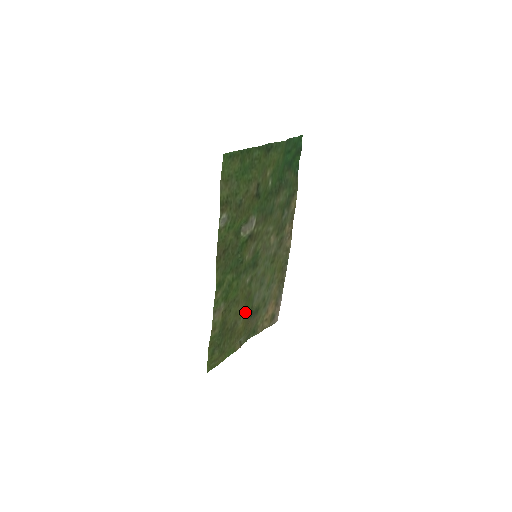
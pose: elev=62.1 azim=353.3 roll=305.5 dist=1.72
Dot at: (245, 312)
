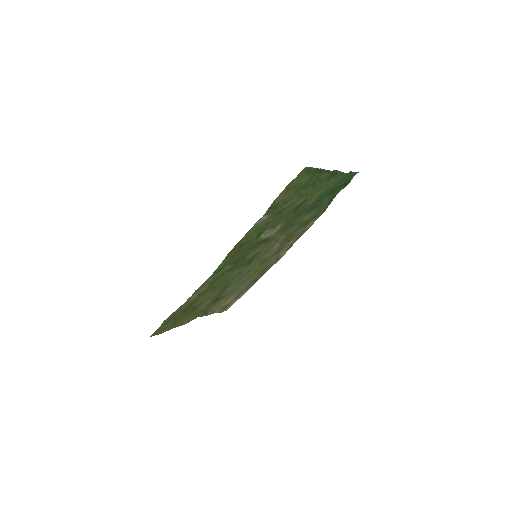
Dot at: (214, 298)
